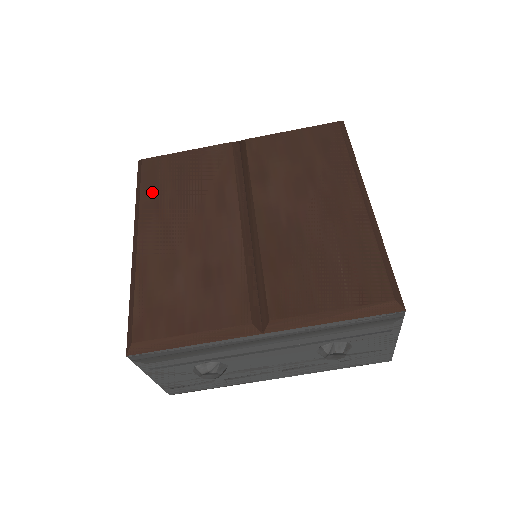
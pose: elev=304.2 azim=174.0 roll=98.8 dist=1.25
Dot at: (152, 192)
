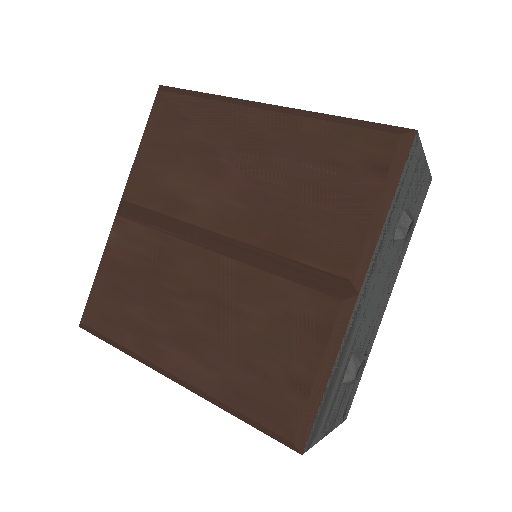
Dot at: (125, 331)
